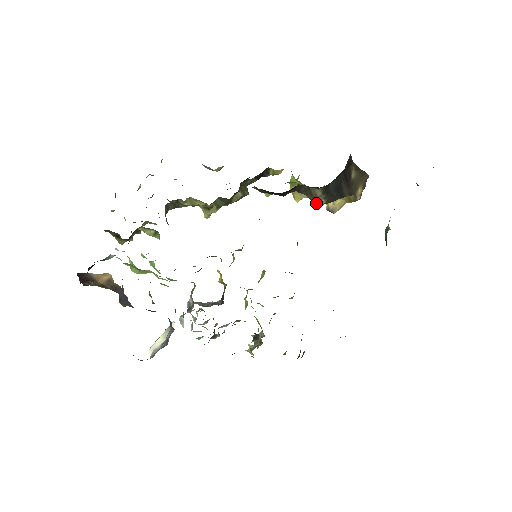
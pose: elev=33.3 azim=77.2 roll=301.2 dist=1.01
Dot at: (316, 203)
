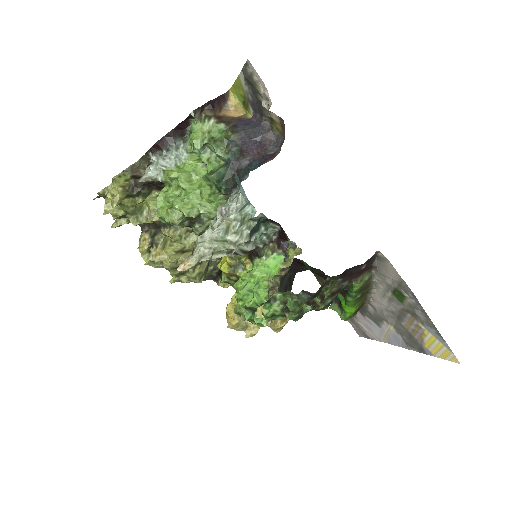
Dot at: occluded
